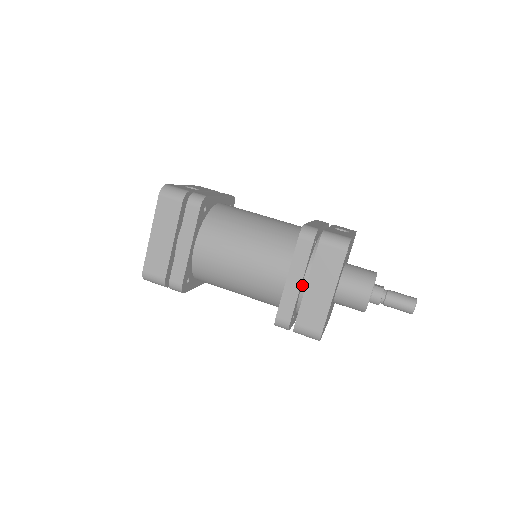
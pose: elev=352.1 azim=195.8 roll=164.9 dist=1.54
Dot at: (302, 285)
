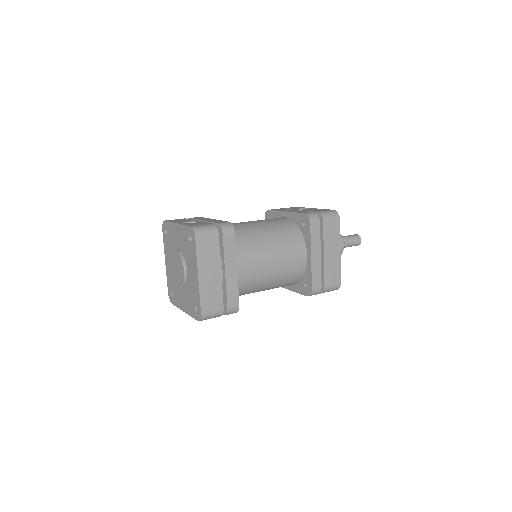
Dot at: occluded
